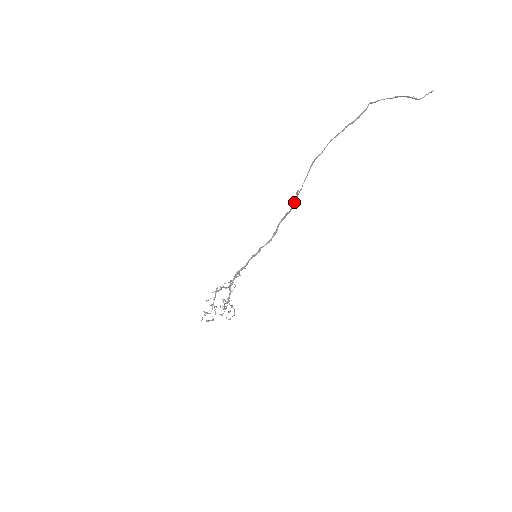
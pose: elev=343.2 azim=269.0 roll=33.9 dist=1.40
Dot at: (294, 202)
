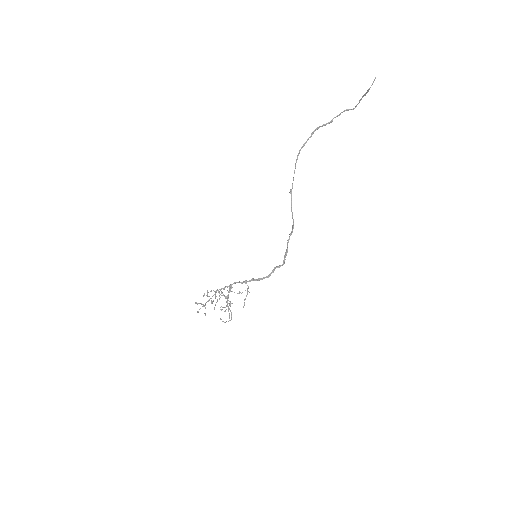
Dot at: (291, 205)
